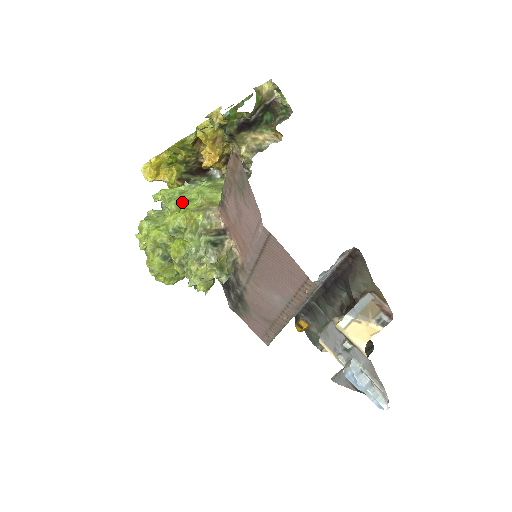
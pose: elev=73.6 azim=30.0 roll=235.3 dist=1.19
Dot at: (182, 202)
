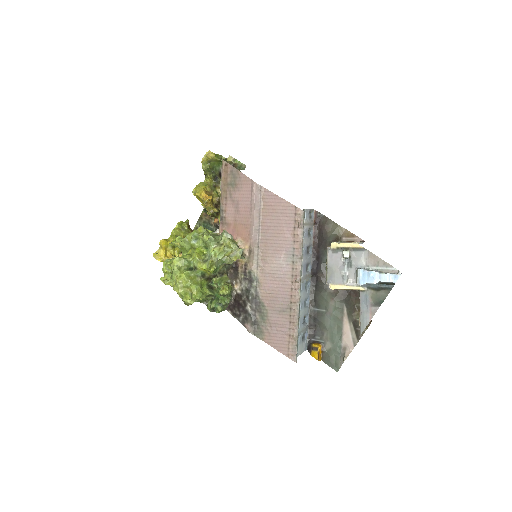
Dot at: occluded
